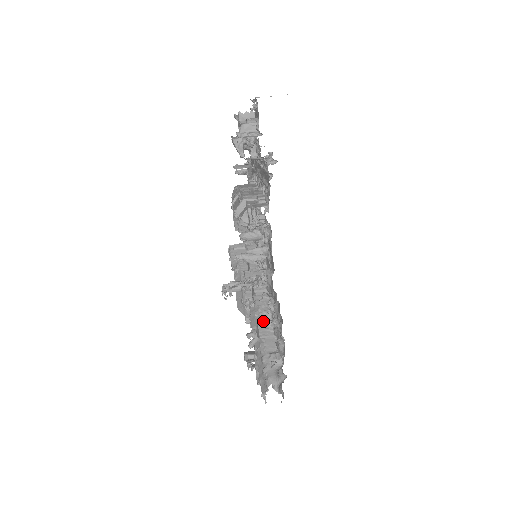
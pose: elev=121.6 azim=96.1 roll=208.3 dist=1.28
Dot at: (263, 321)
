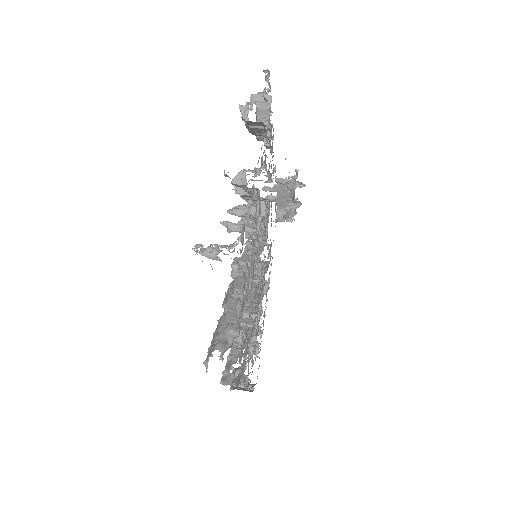
Dot at: (235, 298)
